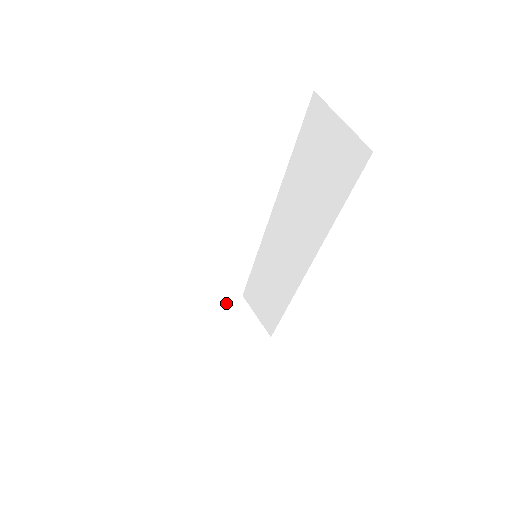
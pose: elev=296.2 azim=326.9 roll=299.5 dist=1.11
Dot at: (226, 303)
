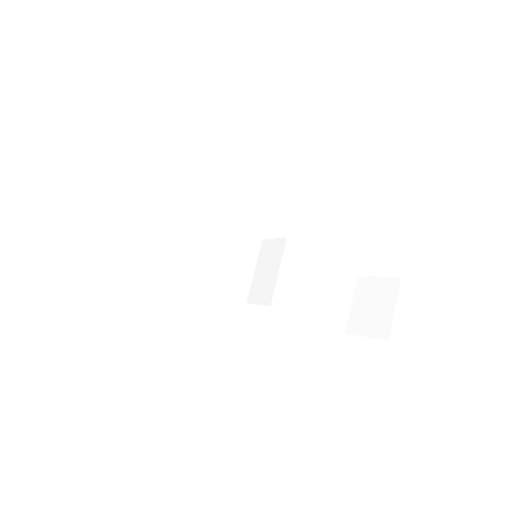
Dot at: (264, 282)
